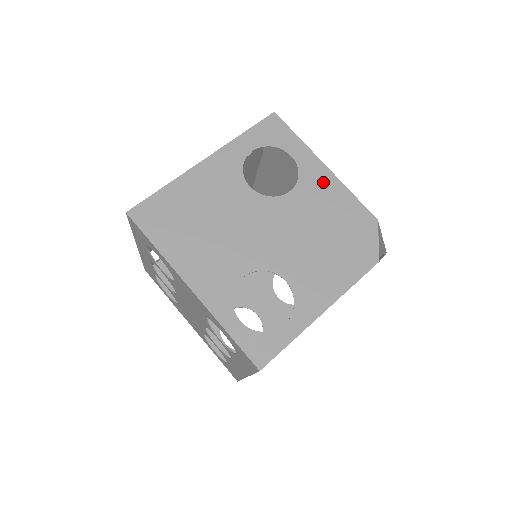
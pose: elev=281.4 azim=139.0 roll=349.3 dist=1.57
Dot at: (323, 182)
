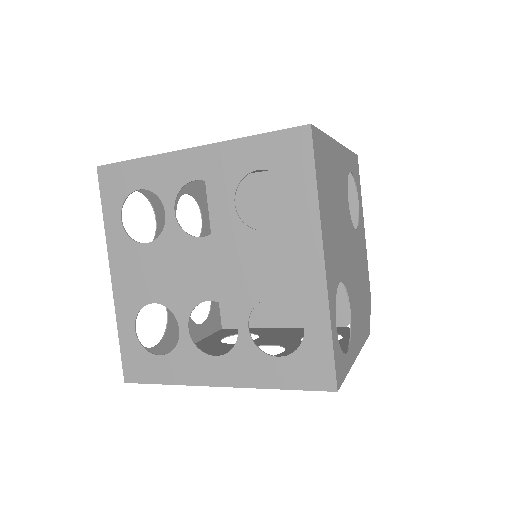
Dot at: (363, 241)
